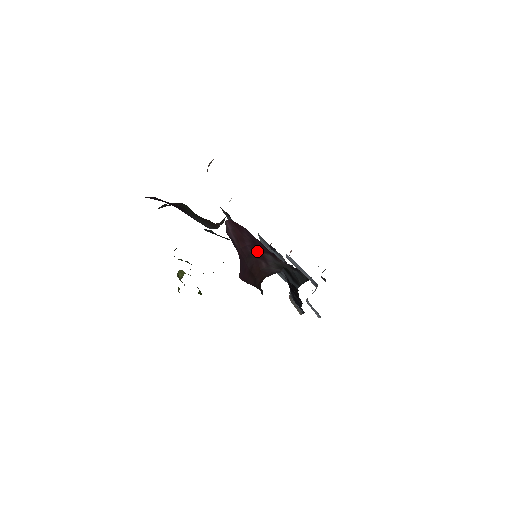
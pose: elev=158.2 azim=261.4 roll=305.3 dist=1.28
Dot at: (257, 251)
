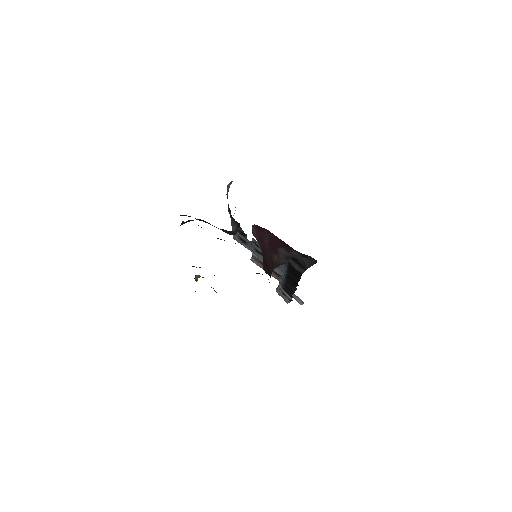
Dot at: (272, 247)
